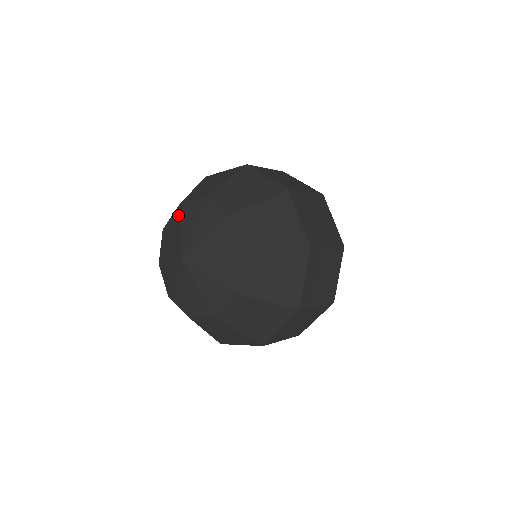
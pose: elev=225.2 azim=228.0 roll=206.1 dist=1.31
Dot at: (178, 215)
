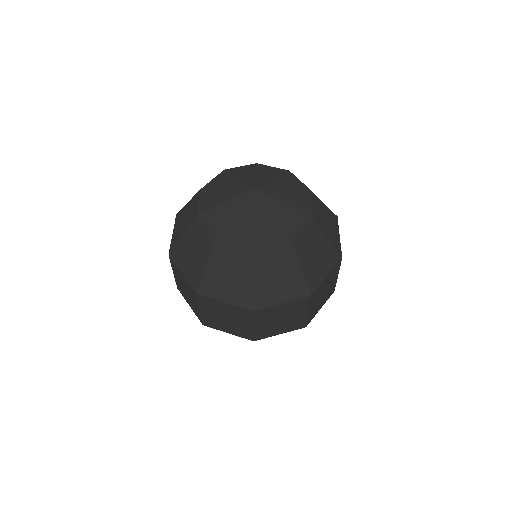
Dot at: (254, 167)
